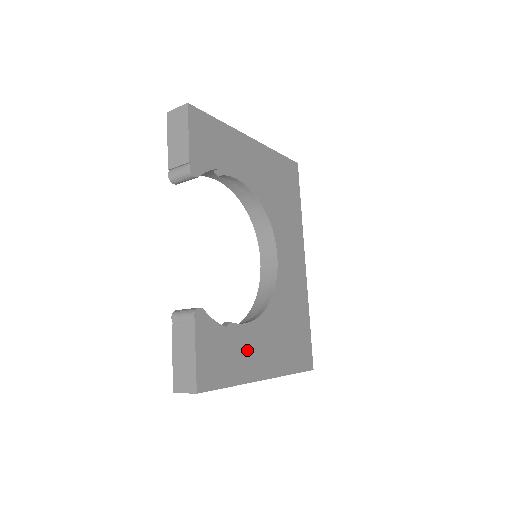
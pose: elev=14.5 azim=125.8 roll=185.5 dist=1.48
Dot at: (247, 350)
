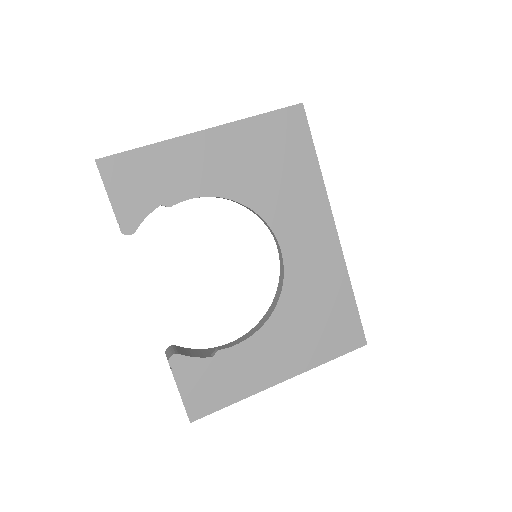
Dot at: (249, 365)
